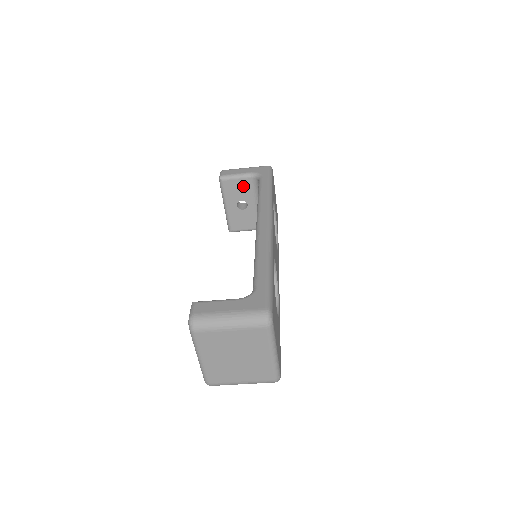
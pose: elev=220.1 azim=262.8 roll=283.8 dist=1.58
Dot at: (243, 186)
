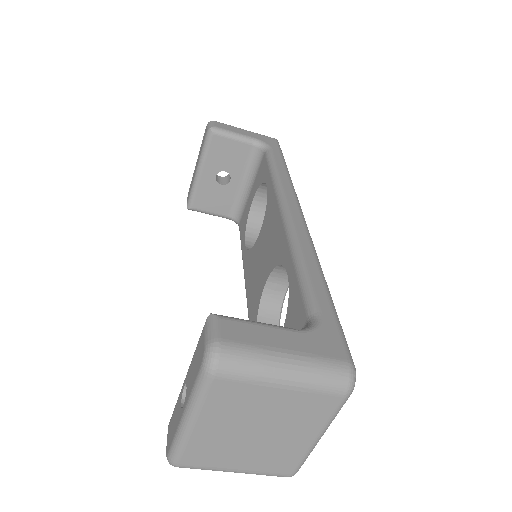
Dot at: (237, 152)
